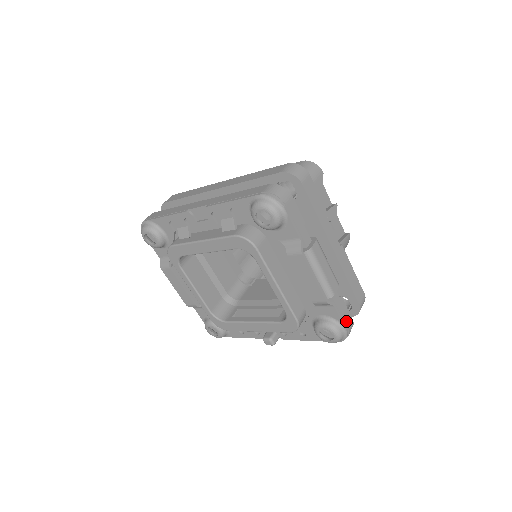
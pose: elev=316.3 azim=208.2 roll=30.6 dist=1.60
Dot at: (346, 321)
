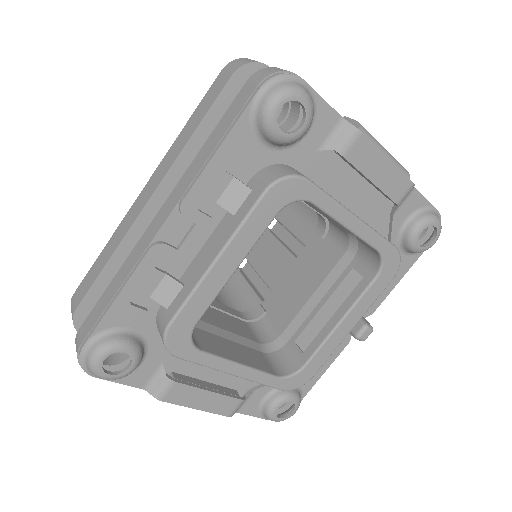
Dot at: occluded
